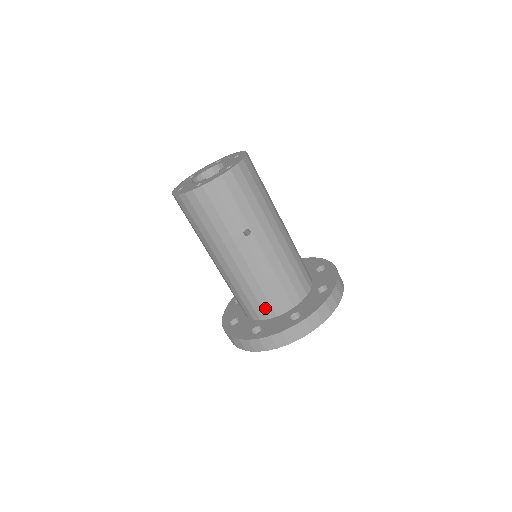
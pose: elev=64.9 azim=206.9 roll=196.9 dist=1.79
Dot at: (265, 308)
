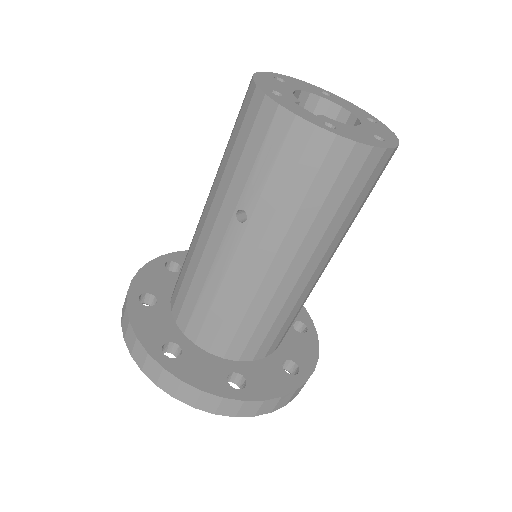
Dot at: (178, 300)
